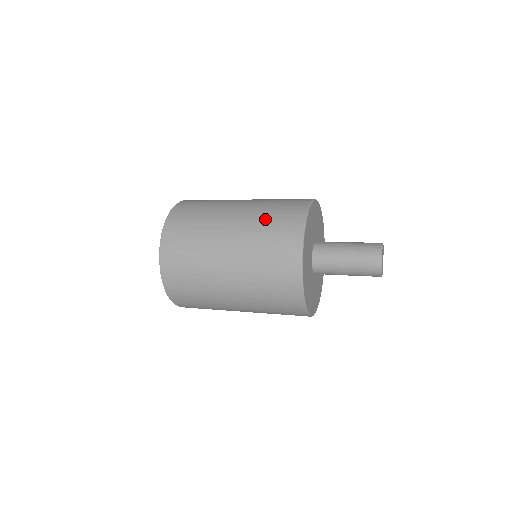
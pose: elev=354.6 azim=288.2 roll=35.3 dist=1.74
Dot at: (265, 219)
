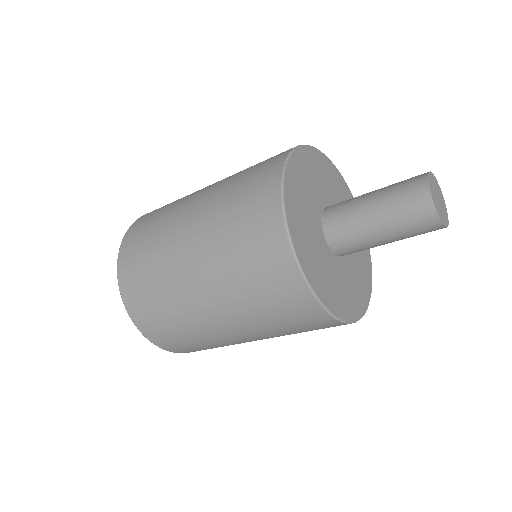
Dot at: occluded
